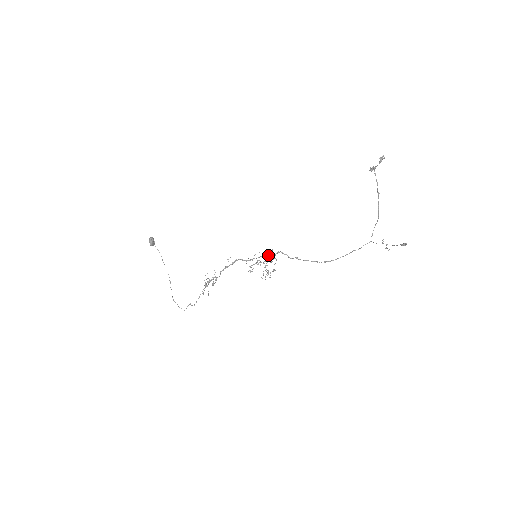
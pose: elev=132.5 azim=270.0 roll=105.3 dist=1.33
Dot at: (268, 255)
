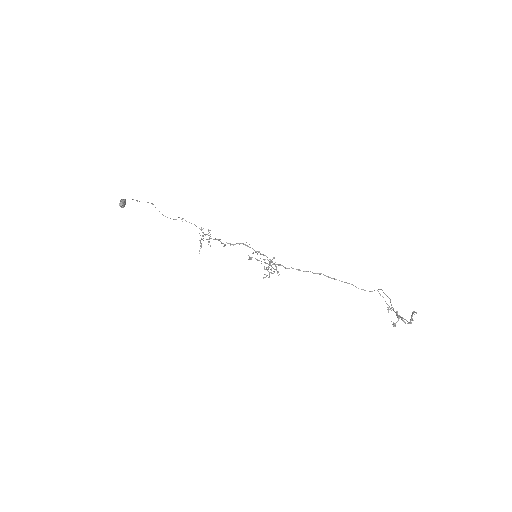
Dot at: occluded
